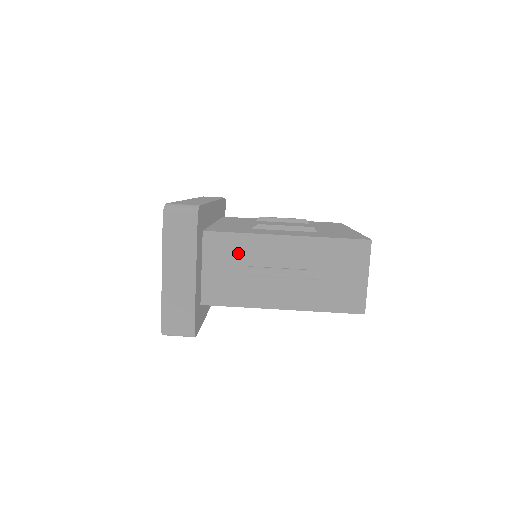
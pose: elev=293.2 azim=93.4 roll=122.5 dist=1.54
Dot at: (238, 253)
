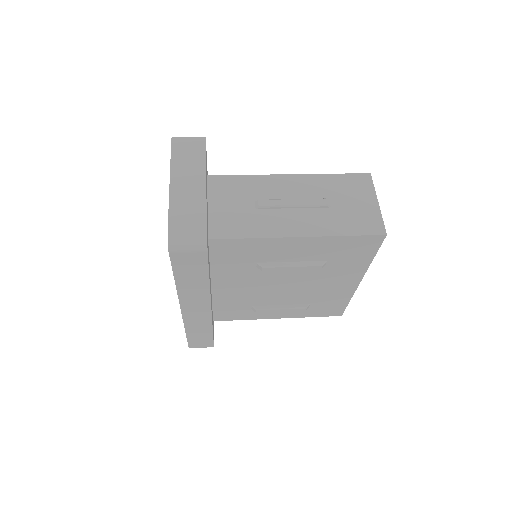
Dot at: (244, 191)
